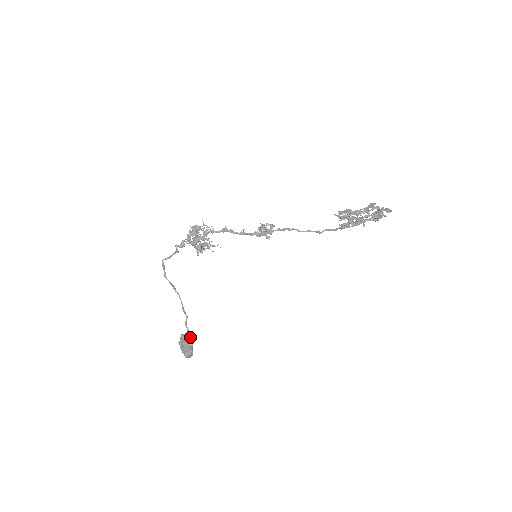
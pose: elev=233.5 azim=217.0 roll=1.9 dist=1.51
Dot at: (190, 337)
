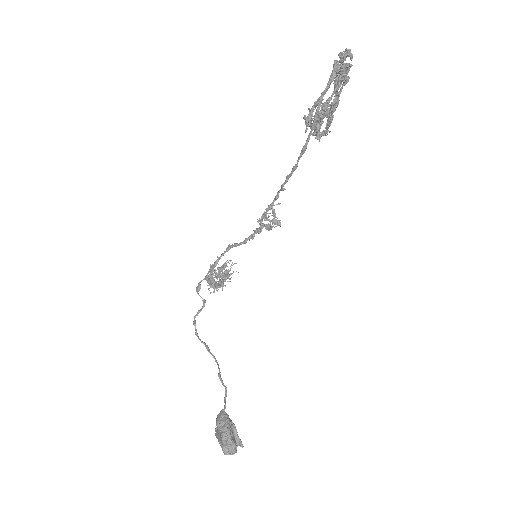
Dot at: (224, 415)
